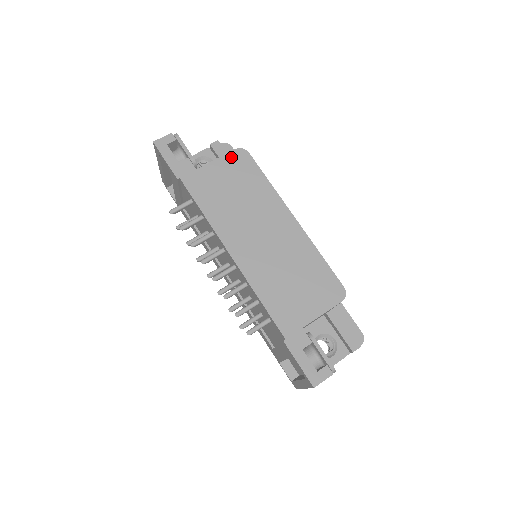
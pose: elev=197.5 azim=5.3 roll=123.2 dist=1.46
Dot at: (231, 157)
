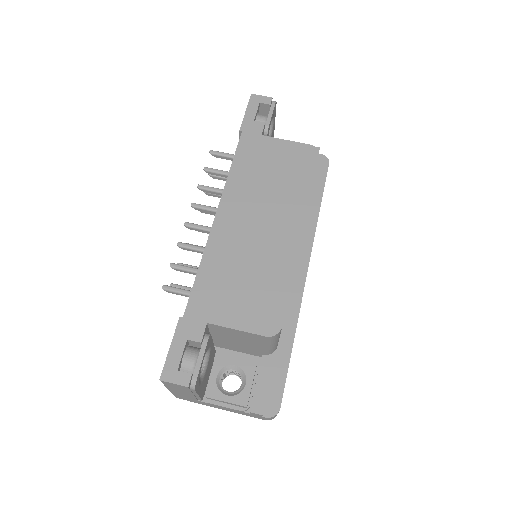
Dot at: (300, 147)
